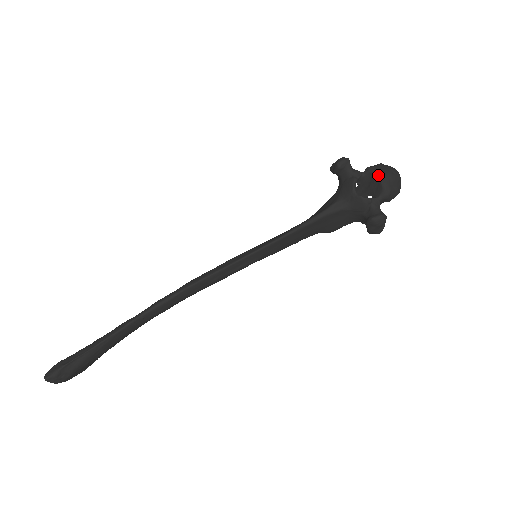
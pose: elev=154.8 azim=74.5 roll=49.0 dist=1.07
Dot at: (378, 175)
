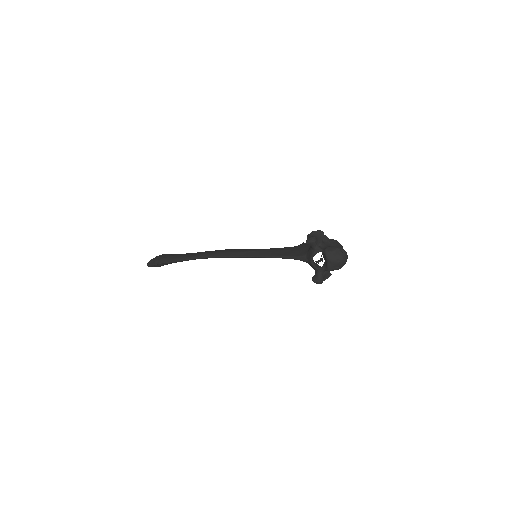
Dot at: (327, 259)
